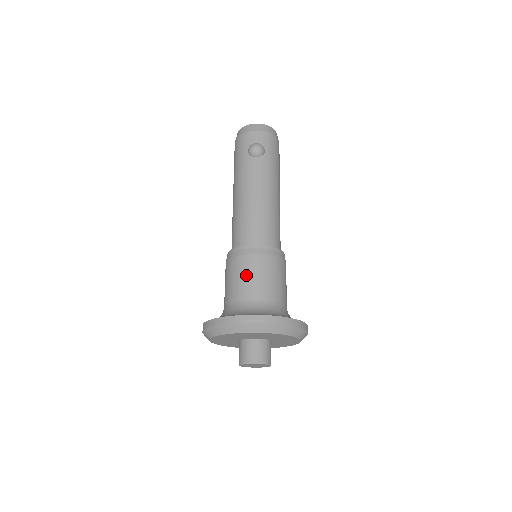
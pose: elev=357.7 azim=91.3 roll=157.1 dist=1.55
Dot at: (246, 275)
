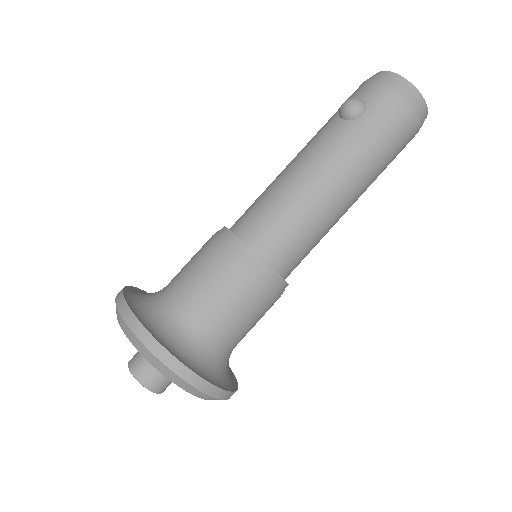
Dot at: (193, 262)
